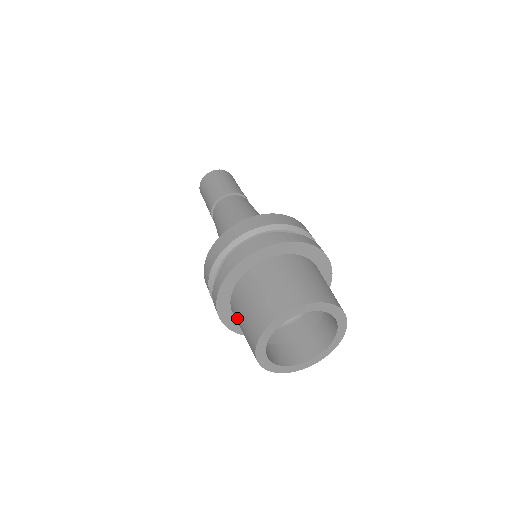
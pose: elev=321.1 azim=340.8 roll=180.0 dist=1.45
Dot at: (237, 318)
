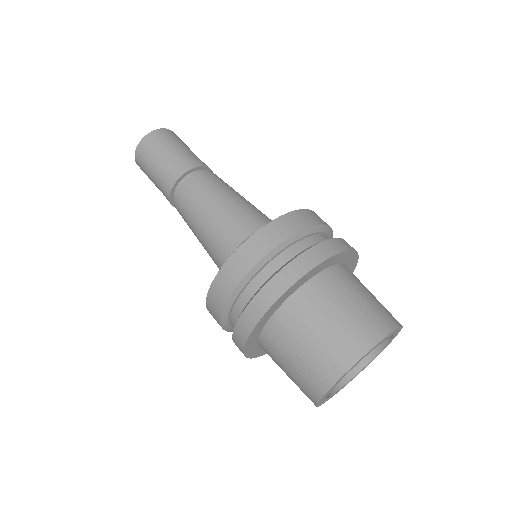
Dot at: (295, 329)
